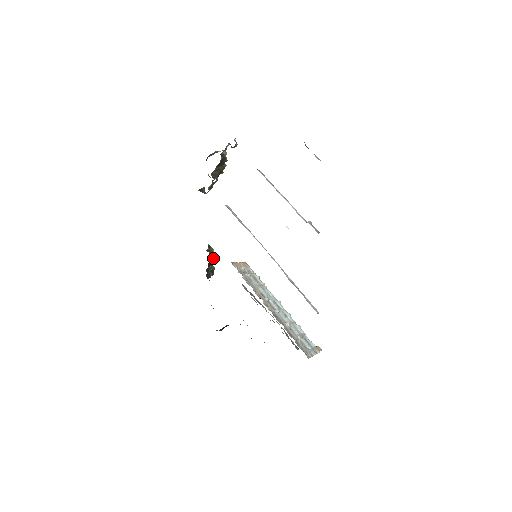
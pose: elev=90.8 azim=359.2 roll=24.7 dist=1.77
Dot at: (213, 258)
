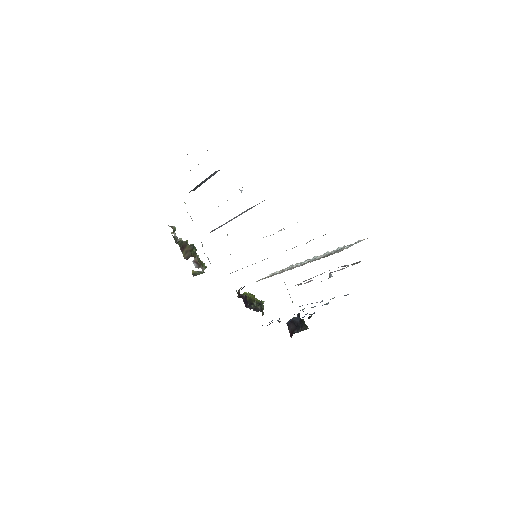
Dot at: (244, 296)
